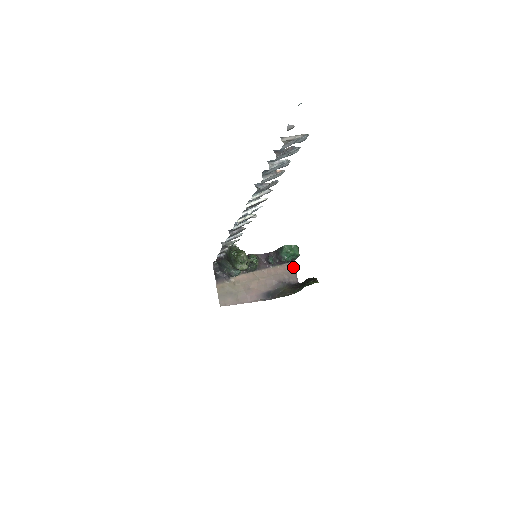
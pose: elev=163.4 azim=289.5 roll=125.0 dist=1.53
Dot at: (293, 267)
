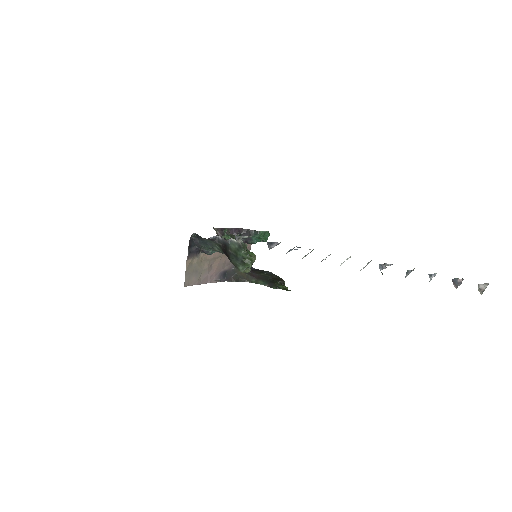
Dot at: (250, 246)
